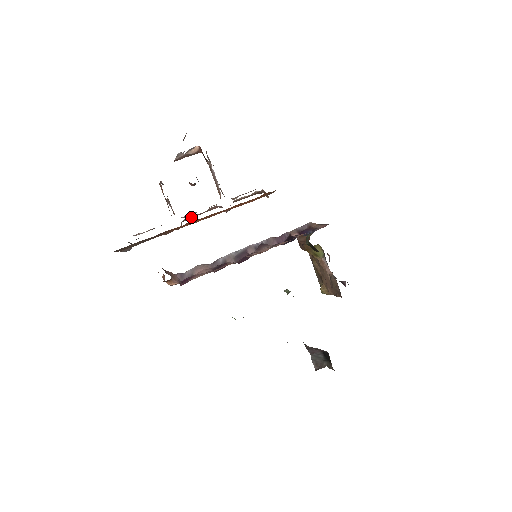
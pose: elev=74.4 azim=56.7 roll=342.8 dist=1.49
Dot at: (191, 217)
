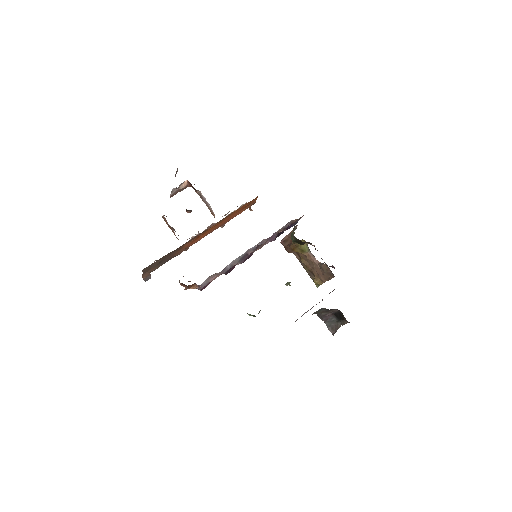
Dot at: occluded
